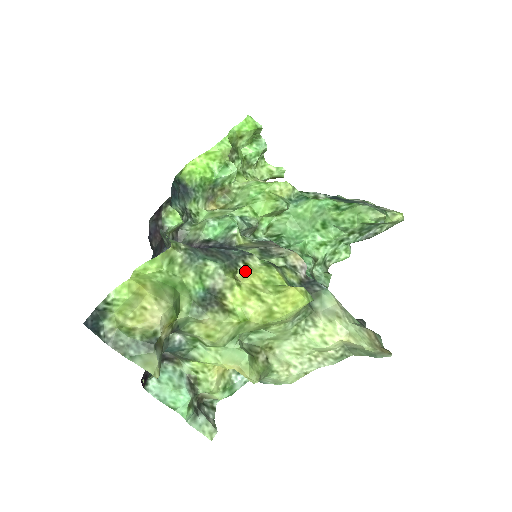
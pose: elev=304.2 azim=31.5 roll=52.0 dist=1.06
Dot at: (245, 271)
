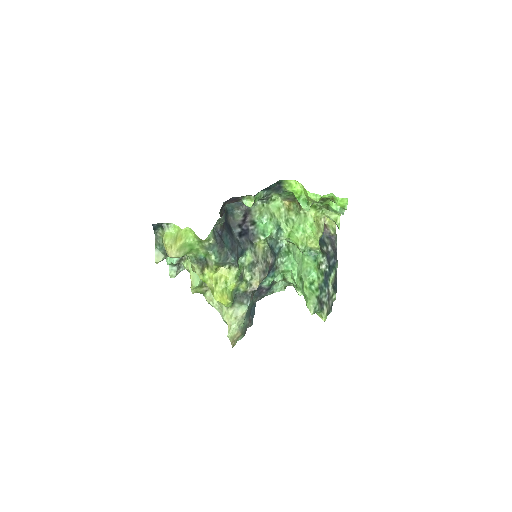
Dot at: (226, 269)
